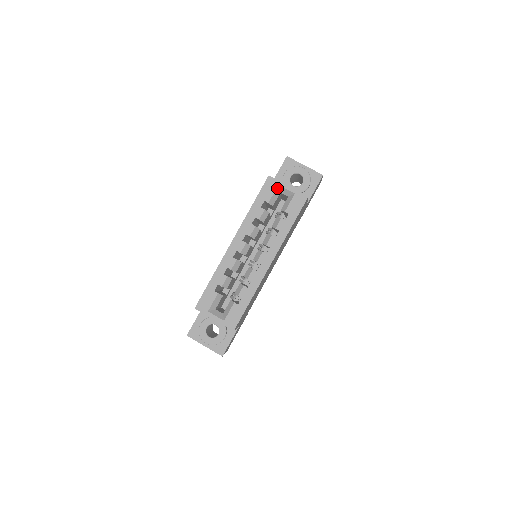
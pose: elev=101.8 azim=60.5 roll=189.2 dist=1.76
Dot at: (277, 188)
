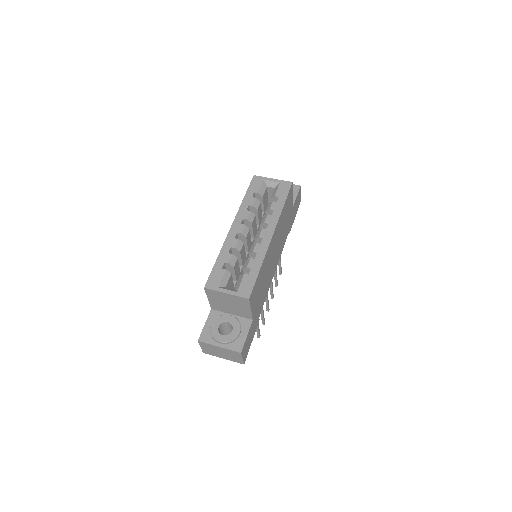
Dot at: (263, 182)
